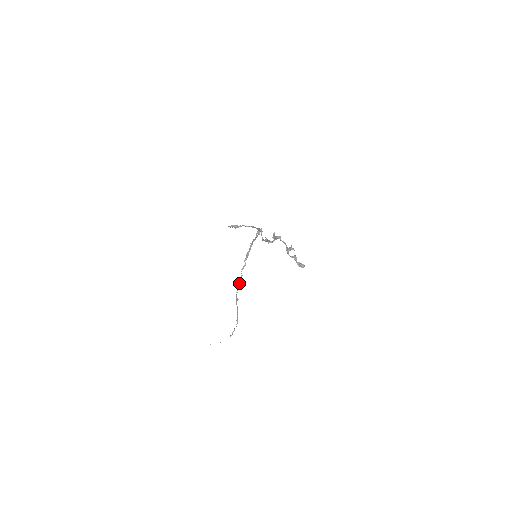
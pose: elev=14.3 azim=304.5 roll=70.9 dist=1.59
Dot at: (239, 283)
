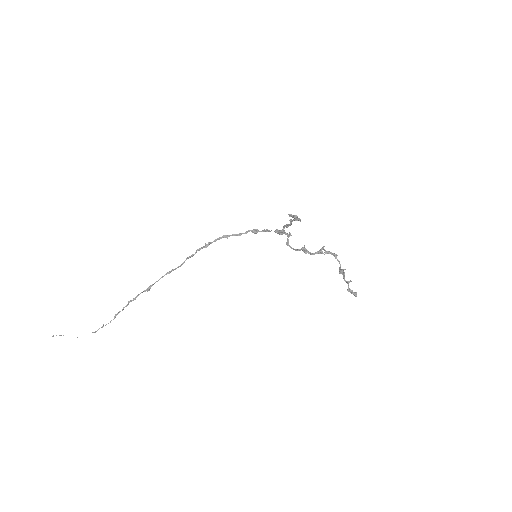
Dot at: (170, 272)
